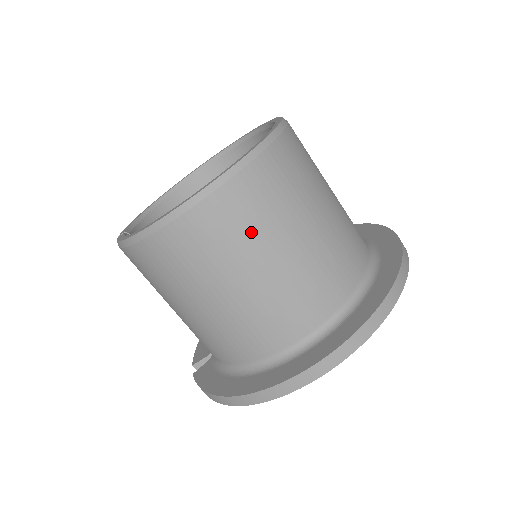
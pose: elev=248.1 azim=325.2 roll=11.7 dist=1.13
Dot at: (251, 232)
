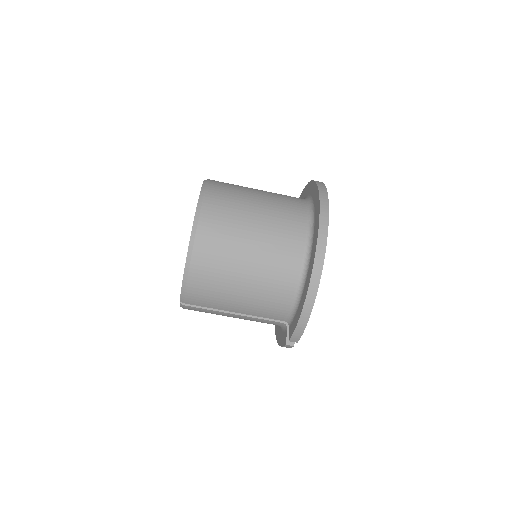
Dot at: (233, 209)
